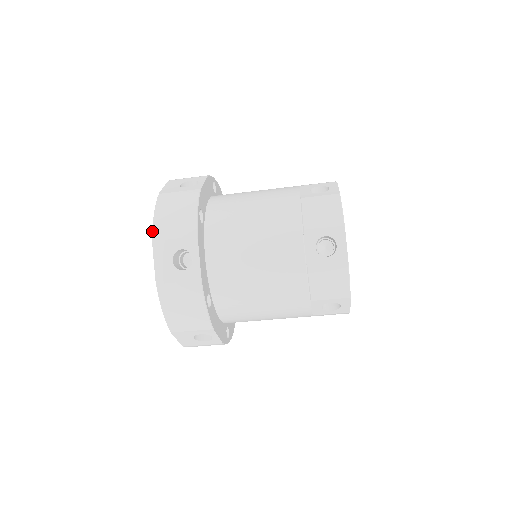
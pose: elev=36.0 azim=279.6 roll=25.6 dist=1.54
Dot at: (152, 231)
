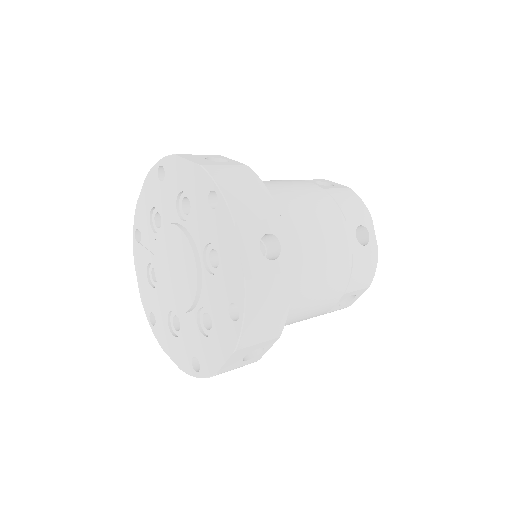
Dot at: (228, 209)
